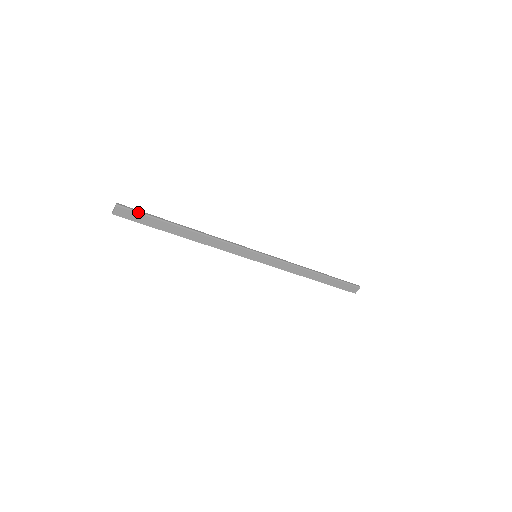
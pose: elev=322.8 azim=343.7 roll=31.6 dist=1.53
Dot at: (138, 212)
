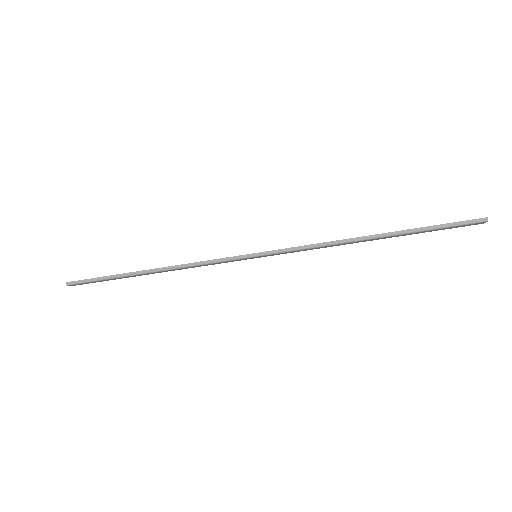
Dot at: (89, 282)
